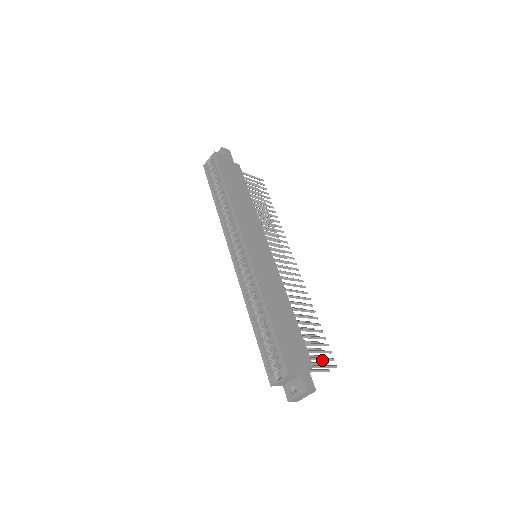
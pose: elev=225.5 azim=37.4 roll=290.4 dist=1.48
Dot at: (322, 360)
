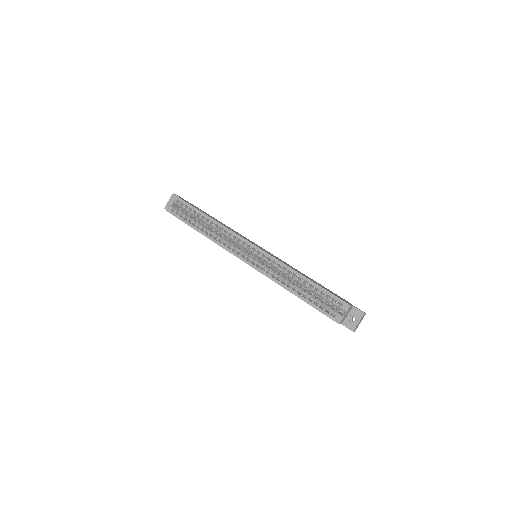
Dot at: occluded
